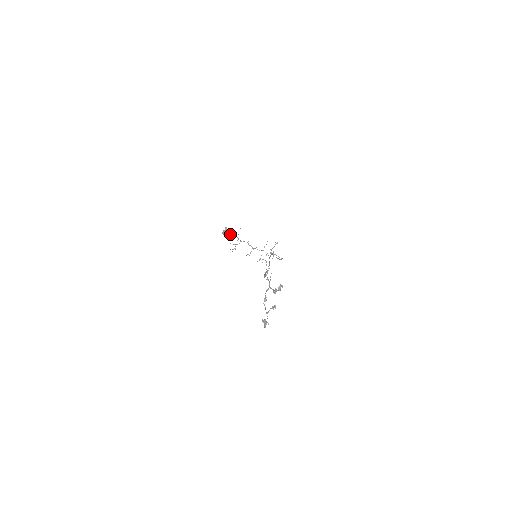
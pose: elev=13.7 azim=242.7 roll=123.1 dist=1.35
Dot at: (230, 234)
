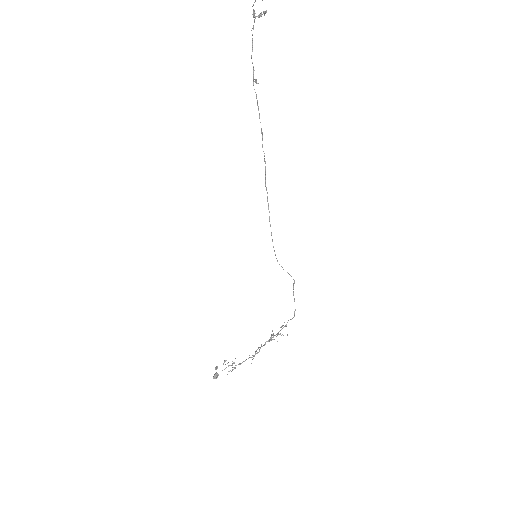
Dot at: occluded
